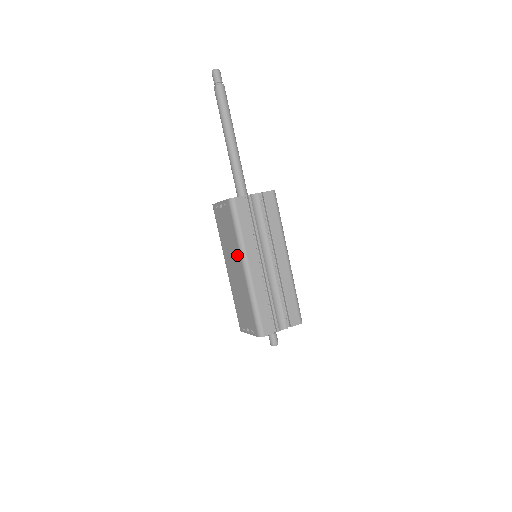
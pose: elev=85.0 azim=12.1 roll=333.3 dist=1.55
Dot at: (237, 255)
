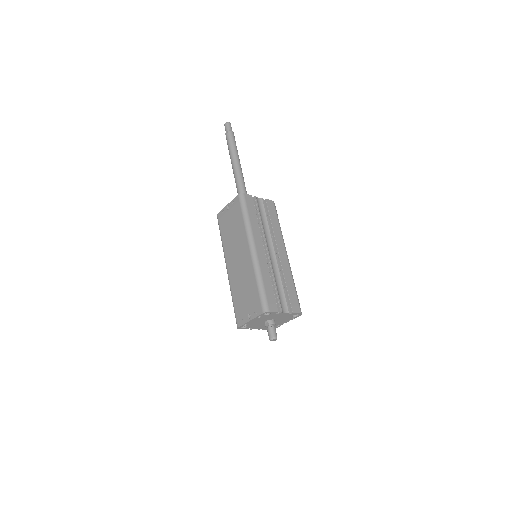
Dot at: (243, 241)
